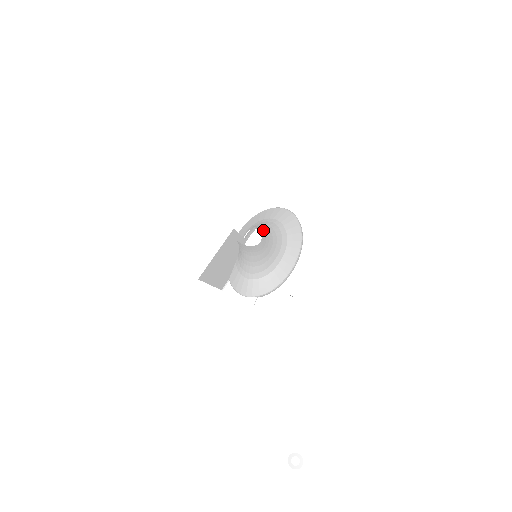
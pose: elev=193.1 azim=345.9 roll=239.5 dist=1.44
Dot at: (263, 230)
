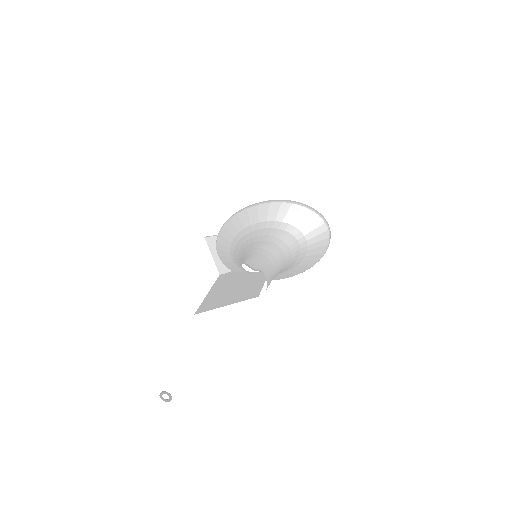
Dot at: (276, 269)
